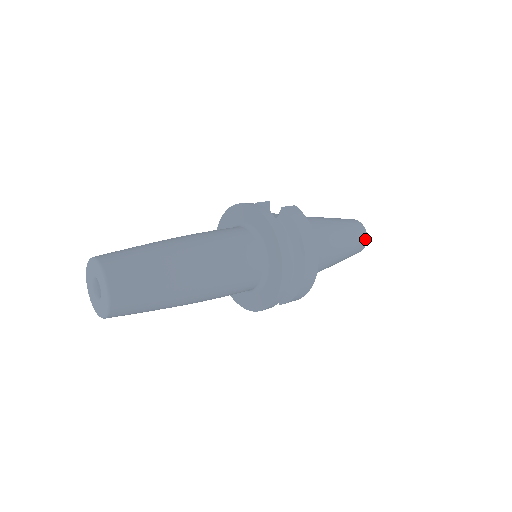
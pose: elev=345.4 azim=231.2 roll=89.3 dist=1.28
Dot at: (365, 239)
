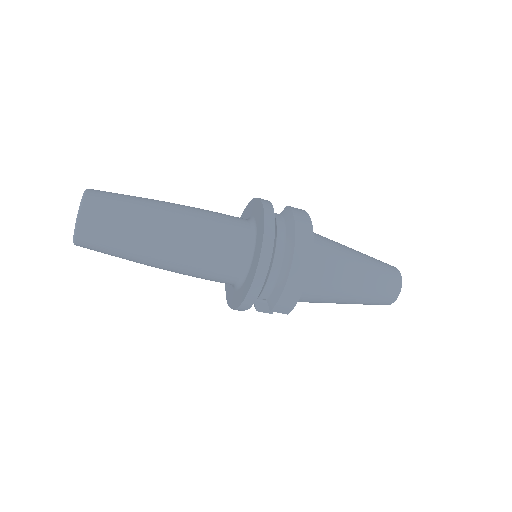
Dot at: (398, 283)
